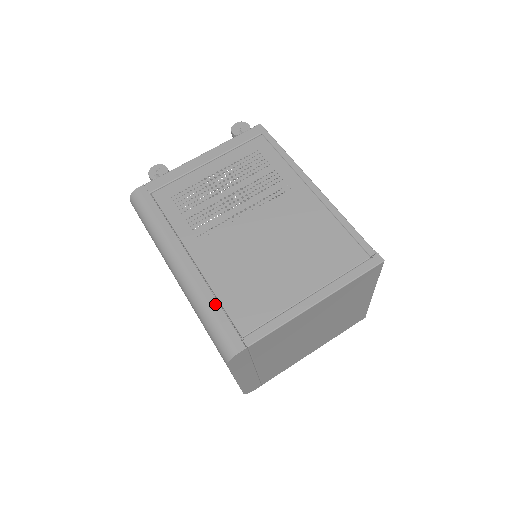
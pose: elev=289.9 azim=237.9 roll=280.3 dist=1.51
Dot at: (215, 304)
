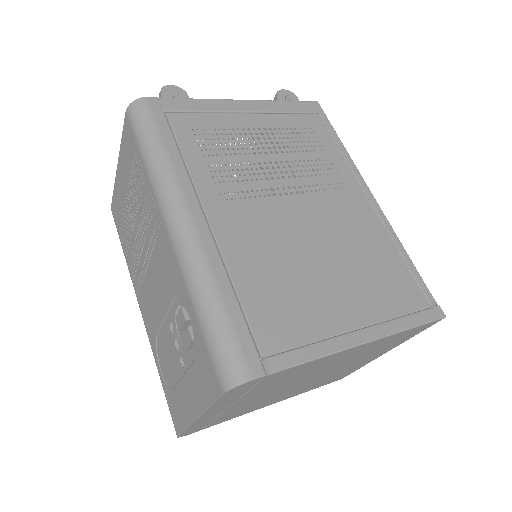
Dot at: (230, 295)
